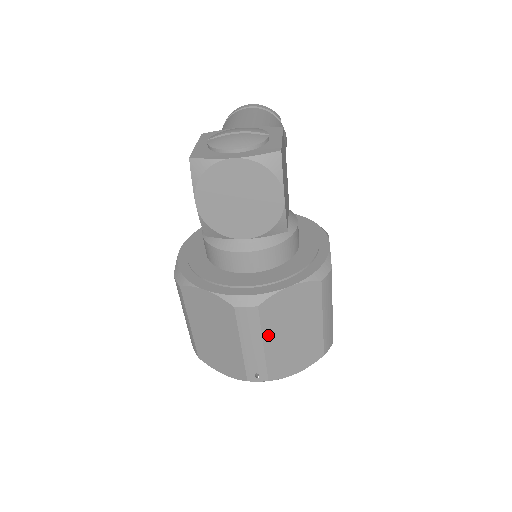
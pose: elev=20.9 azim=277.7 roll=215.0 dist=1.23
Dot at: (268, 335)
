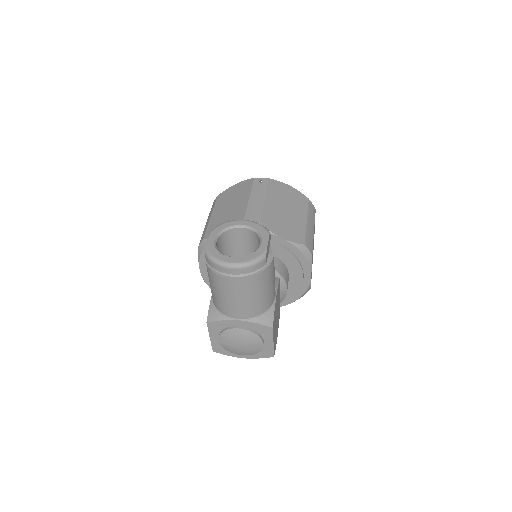
Dot at: occluded
